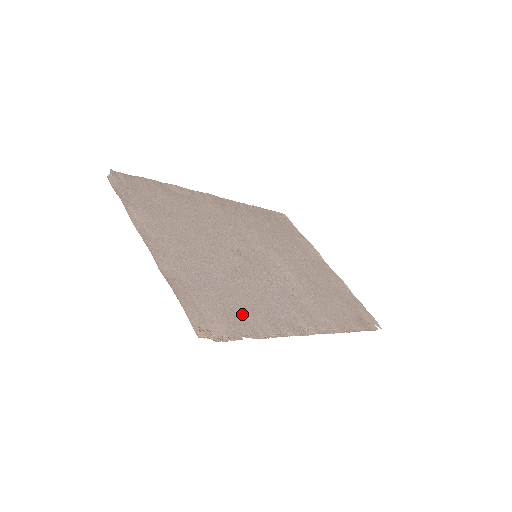
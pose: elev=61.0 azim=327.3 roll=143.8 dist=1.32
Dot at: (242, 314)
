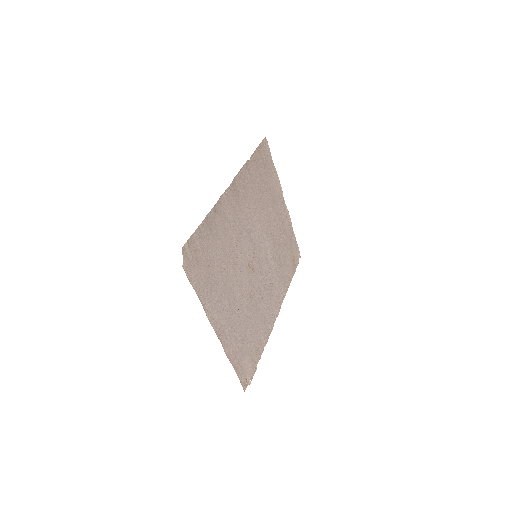
Dot at: (255, 343)
